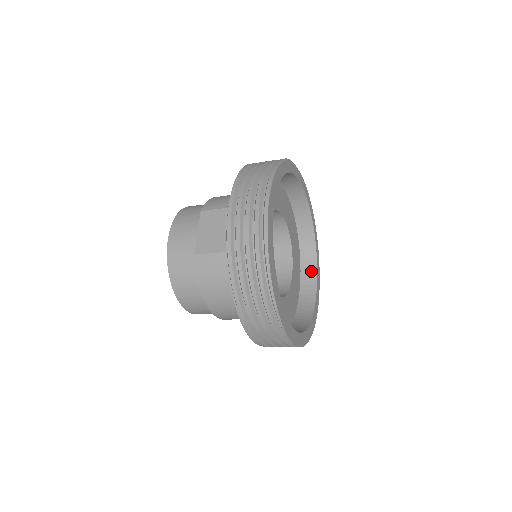
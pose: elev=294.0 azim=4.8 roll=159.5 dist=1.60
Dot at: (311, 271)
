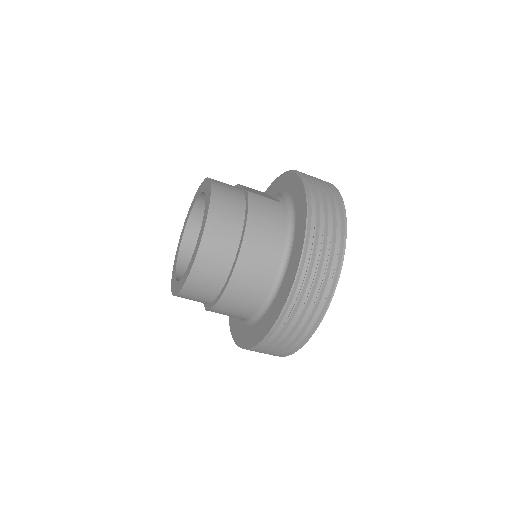
Dot at: occluded
